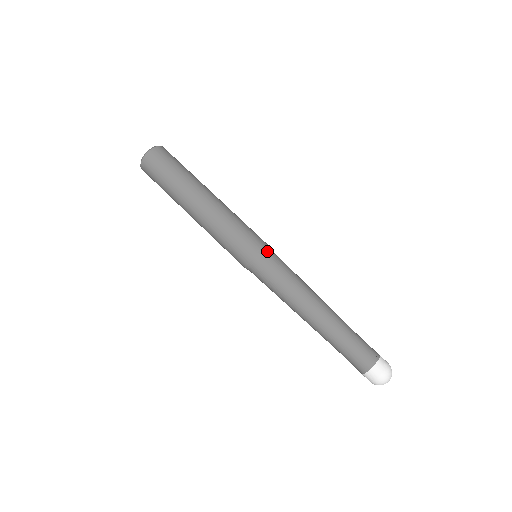
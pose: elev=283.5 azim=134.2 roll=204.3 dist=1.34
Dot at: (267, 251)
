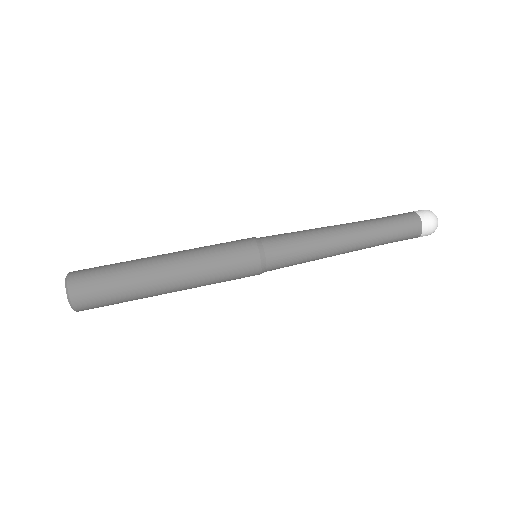
Dot at: (265, 247)
